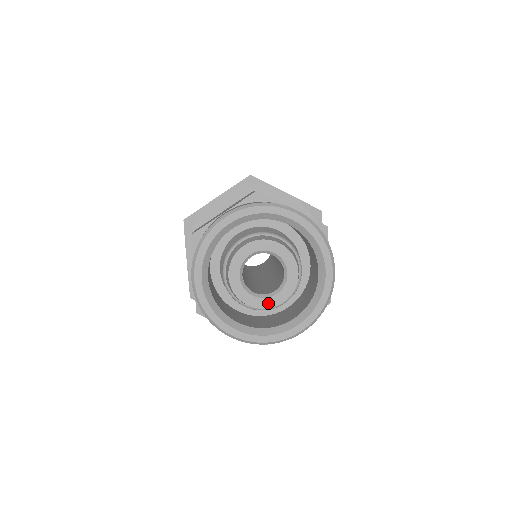
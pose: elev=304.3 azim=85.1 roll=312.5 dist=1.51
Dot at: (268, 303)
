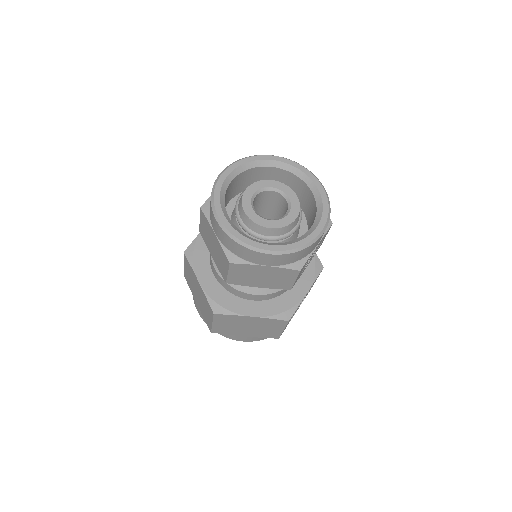
Dot at: (260, 221)
